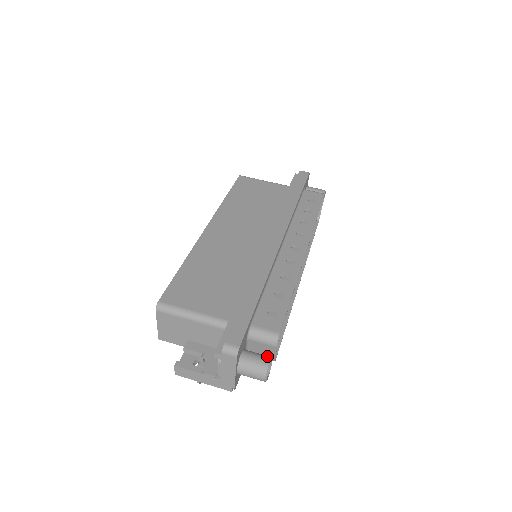
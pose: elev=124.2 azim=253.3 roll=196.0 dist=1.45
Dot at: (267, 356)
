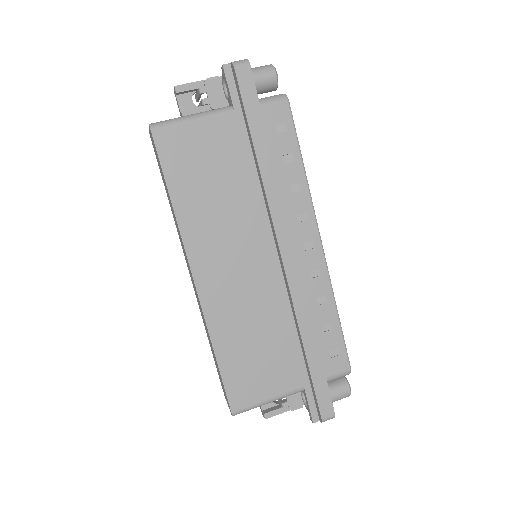
Dot at: (344, 384)
